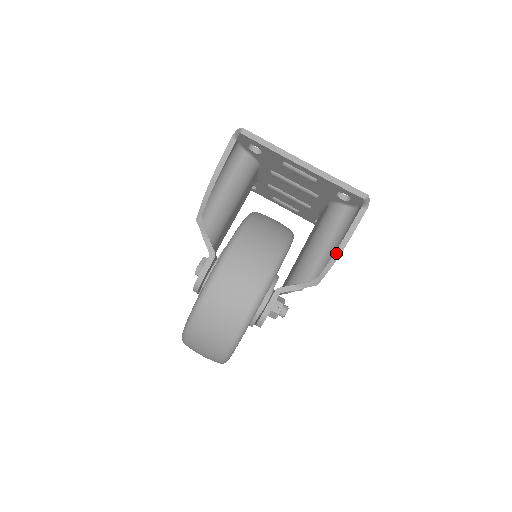
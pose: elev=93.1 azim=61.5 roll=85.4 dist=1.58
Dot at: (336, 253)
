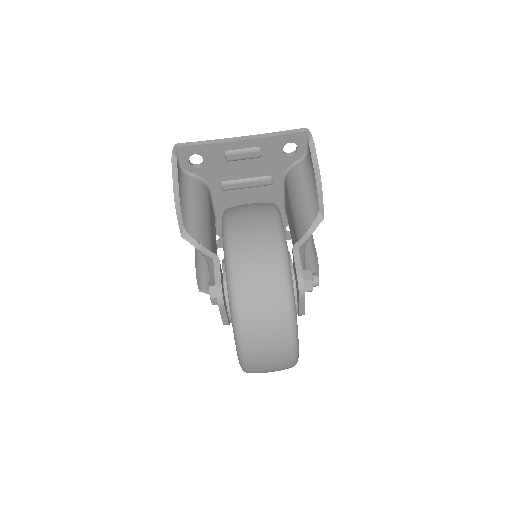
Dot at: (318, 186)
